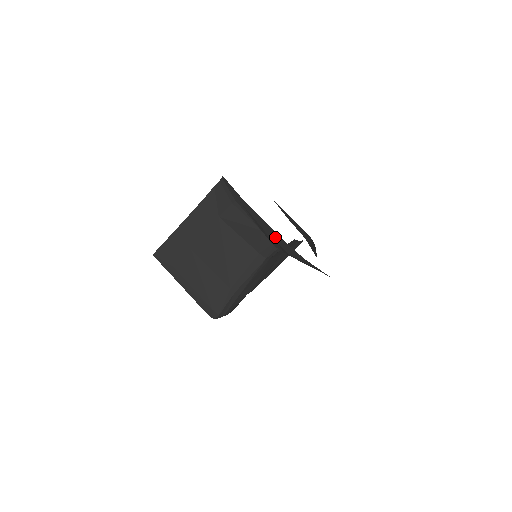
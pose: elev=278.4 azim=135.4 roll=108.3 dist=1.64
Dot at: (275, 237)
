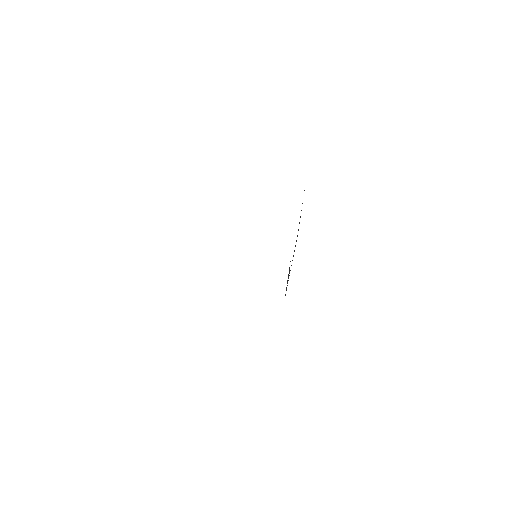
Dot at: occluded
